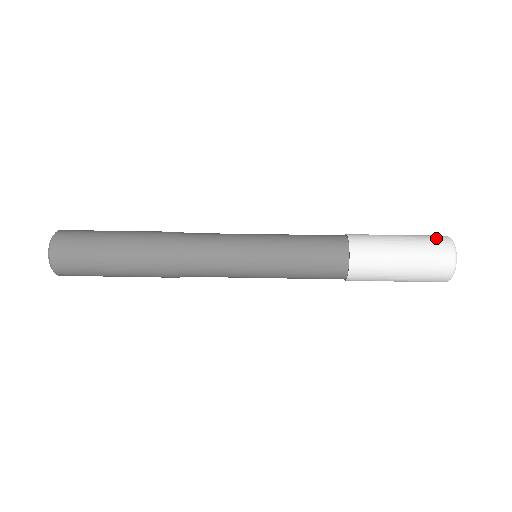
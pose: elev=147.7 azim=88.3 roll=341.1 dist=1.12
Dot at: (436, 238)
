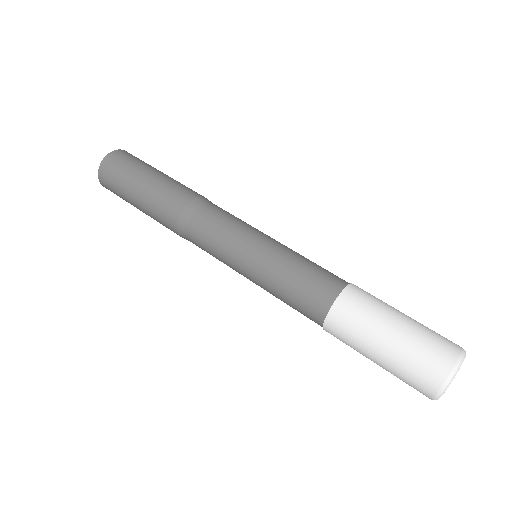
Dot at: (439, 354)
